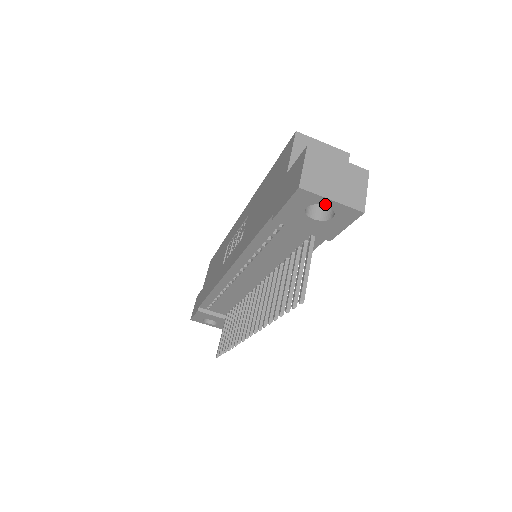
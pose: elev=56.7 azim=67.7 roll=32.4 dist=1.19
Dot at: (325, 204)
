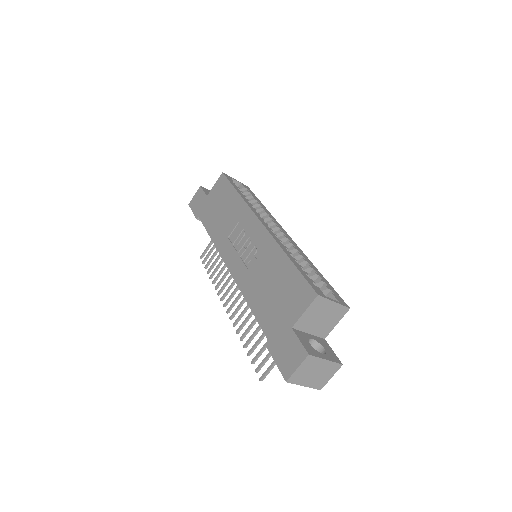
Dot at: occluded
